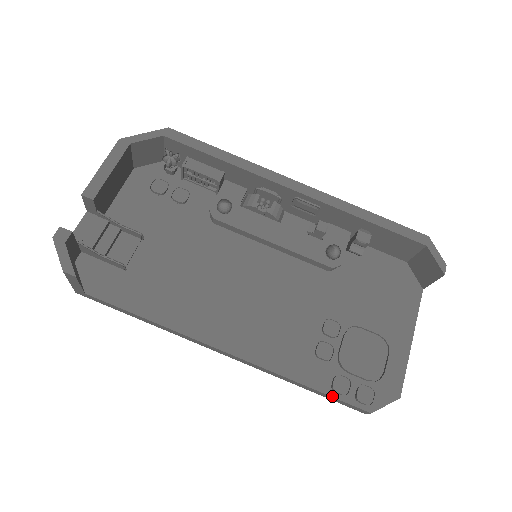
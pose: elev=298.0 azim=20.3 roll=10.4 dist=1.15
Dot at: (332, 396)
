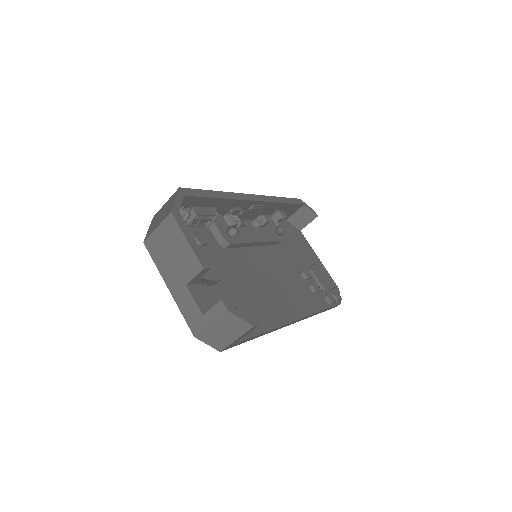
Dot at: (331, 307)
